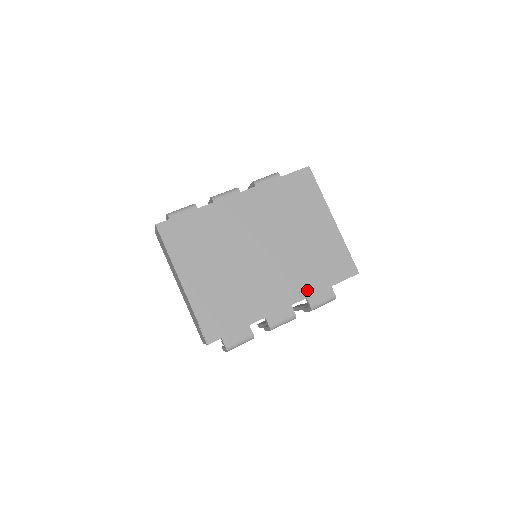
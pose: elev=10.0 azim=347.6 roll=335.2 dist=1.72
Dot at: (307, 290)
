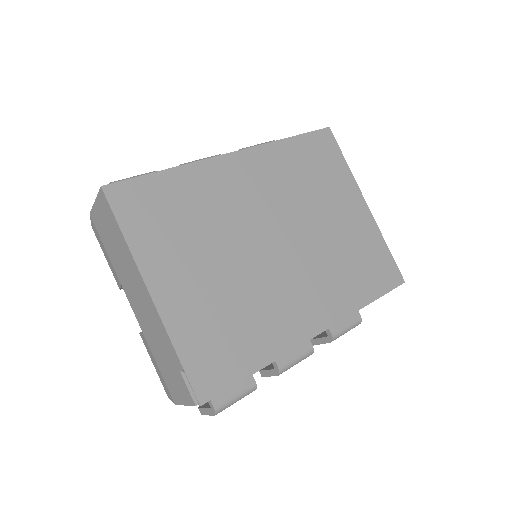
Dot at: (344, 306)
